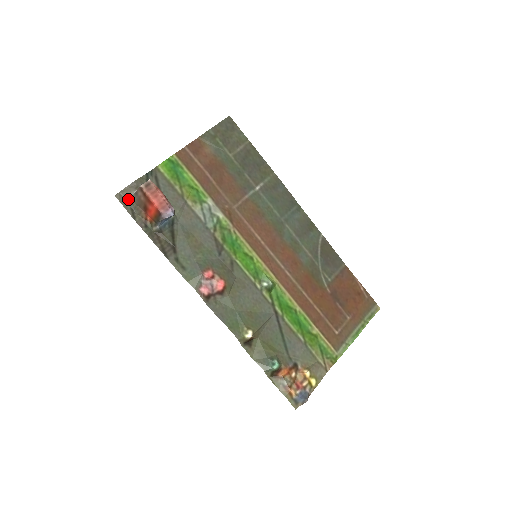
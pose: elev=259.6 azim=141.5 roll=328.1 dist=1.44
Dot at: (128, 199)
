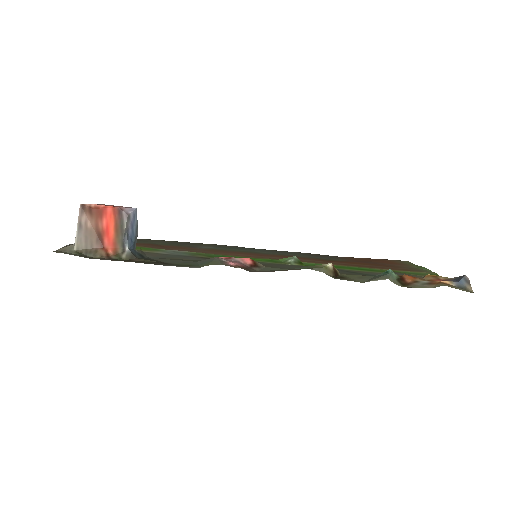
Dot at: (72, 251)
